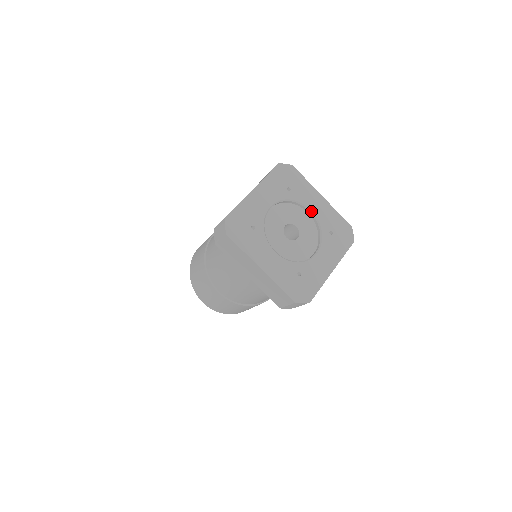
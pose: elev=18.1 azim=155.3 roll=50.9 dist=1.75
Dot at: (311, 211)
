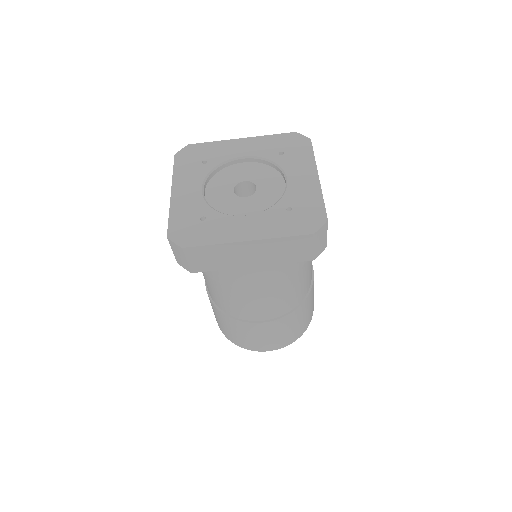
Dot at: (244, 157)
